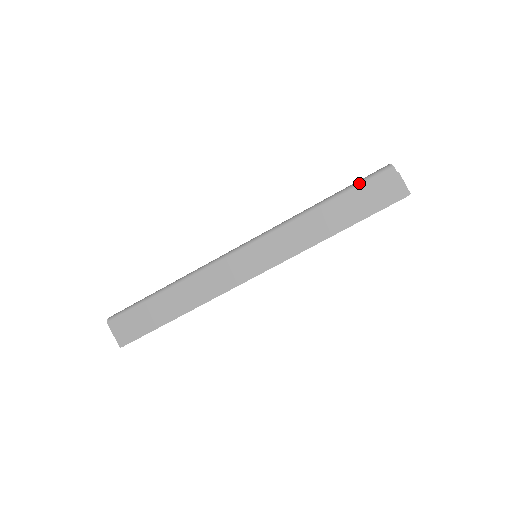
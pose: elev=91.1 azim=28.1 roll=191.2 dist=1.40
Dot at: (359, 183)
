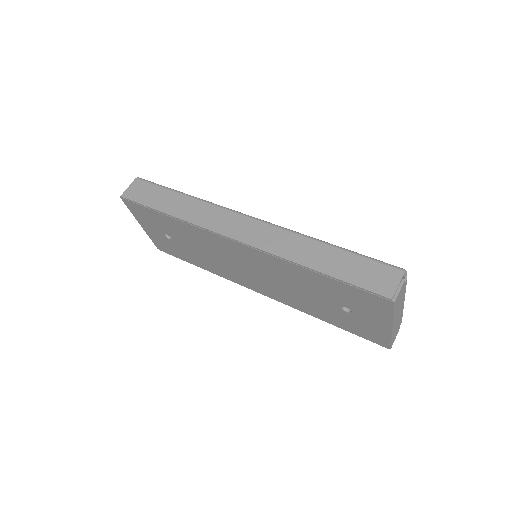
Dot at: (369, 257)
